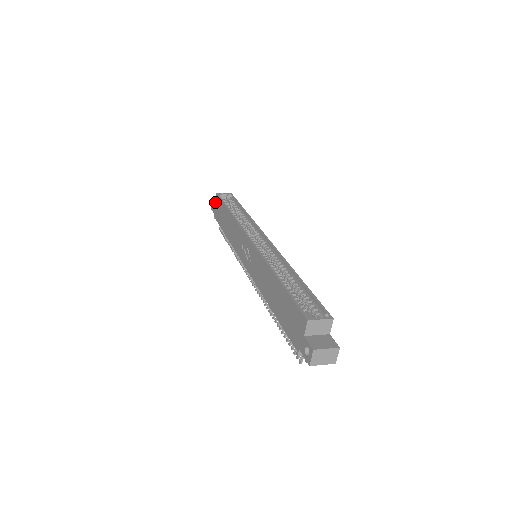
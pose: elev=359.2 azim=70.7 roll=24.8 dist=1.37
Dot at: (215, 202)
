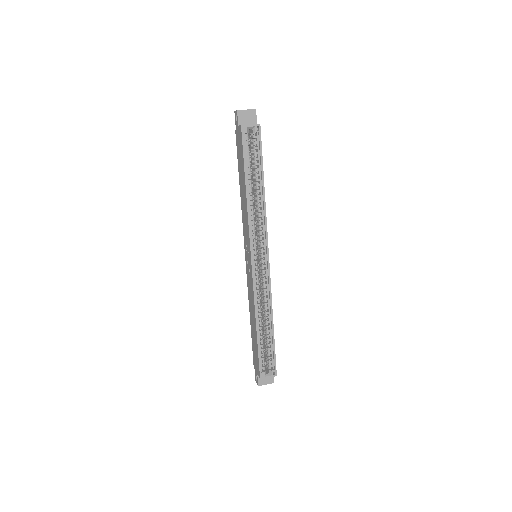
Dot at: (238, 129)
